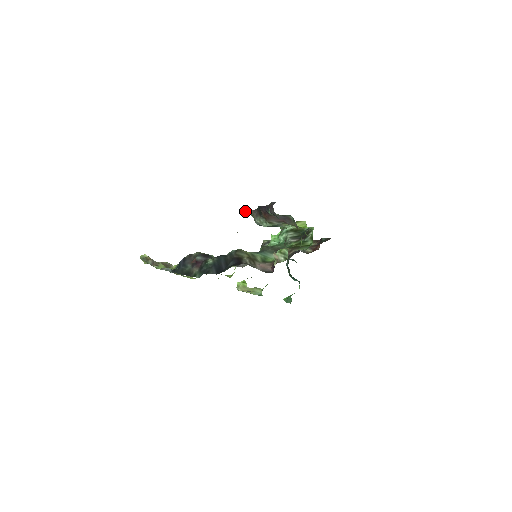
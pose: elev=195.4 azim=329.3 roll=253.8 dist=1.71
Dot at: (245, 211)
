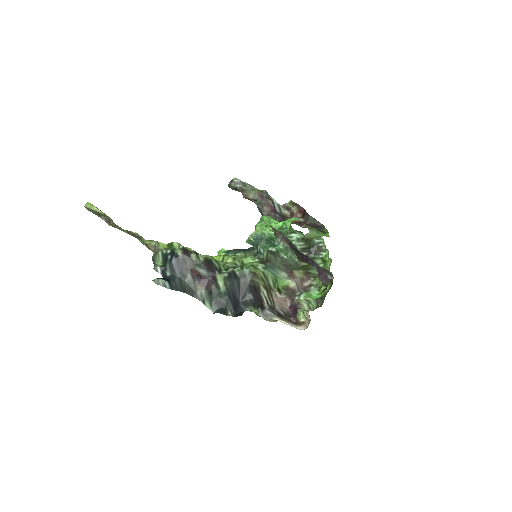
Dot at: occluded
